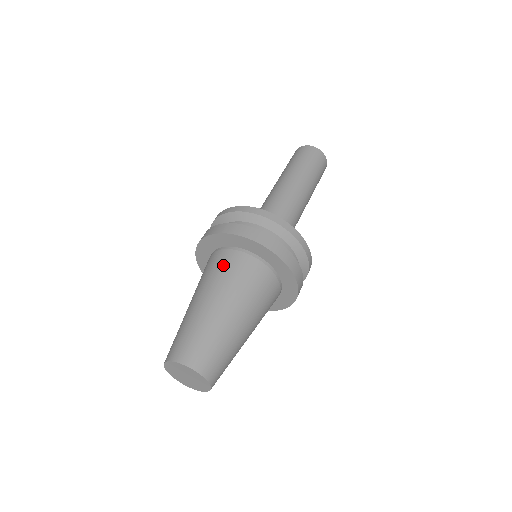
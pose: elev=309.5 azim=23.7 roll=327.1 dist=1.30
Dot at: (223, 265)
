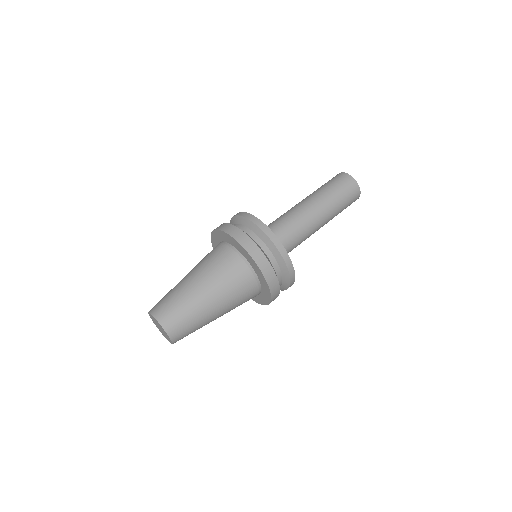
Dot at: occluded
